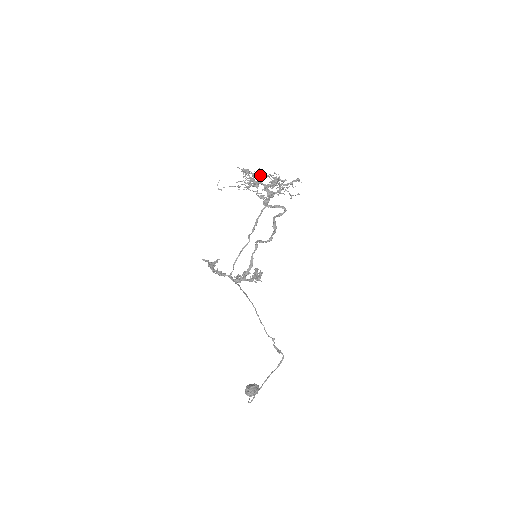
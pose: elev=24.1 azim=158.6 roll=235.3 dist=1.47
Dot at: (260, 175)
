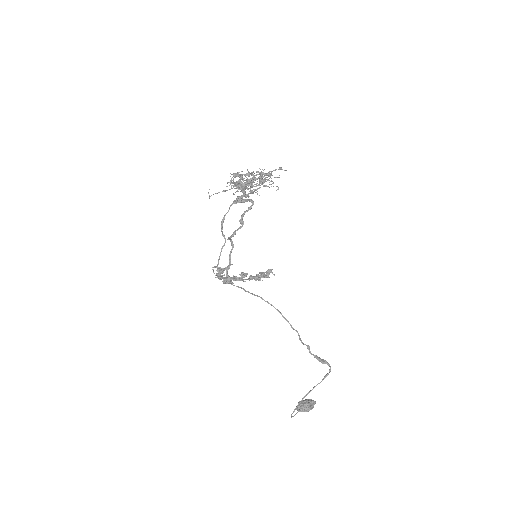
Dot at: (247, 175)
